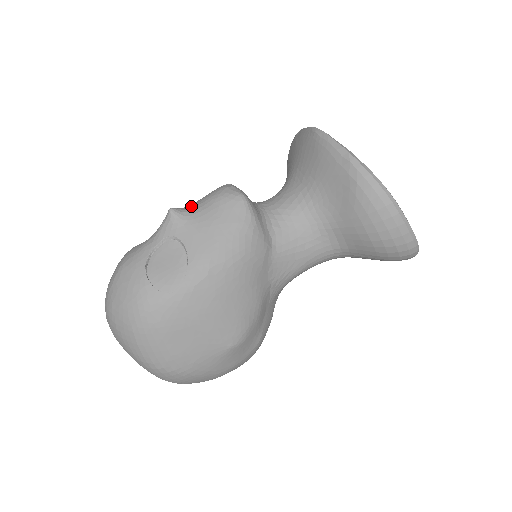
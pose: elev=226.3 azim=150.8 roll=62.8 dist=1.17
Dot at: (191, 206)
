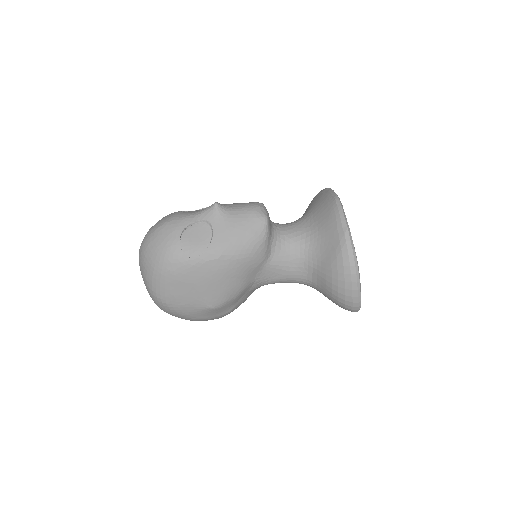
Dot at: (230, 207)
